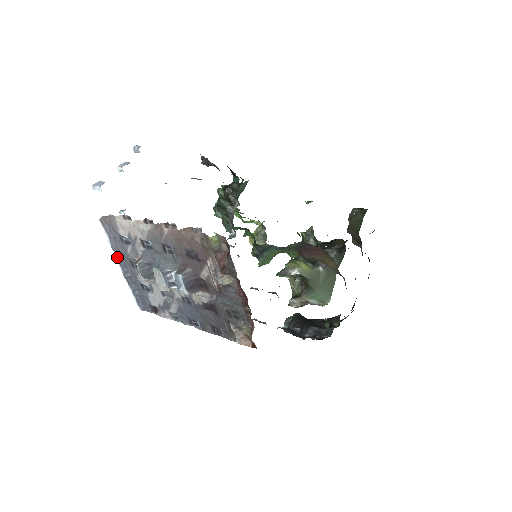
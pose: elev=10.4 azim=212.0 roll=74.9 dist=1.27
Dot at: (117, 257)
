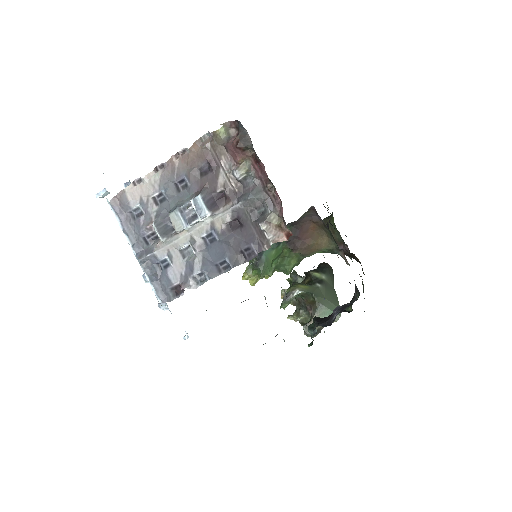
Dot at: (130, 242)
